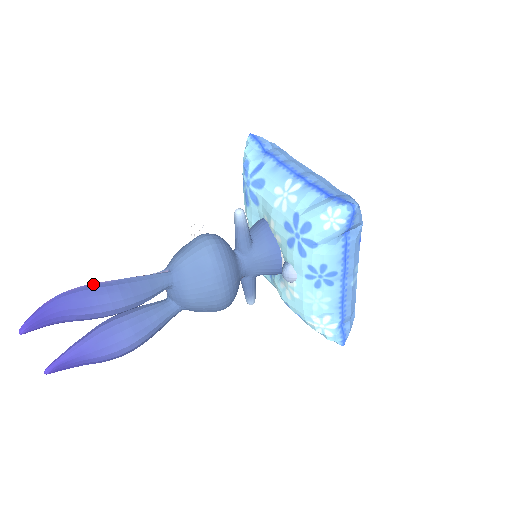
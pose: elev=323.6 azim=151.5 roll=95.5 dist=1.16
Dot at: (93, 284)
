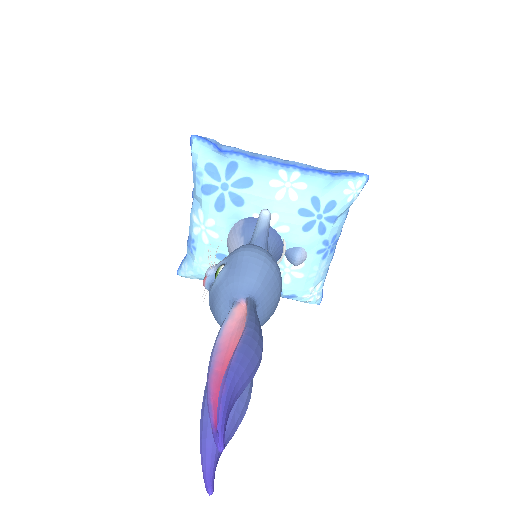
Dot at: (241, 342)
